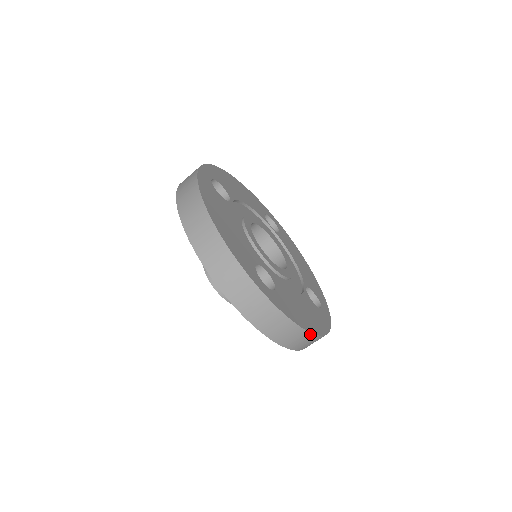
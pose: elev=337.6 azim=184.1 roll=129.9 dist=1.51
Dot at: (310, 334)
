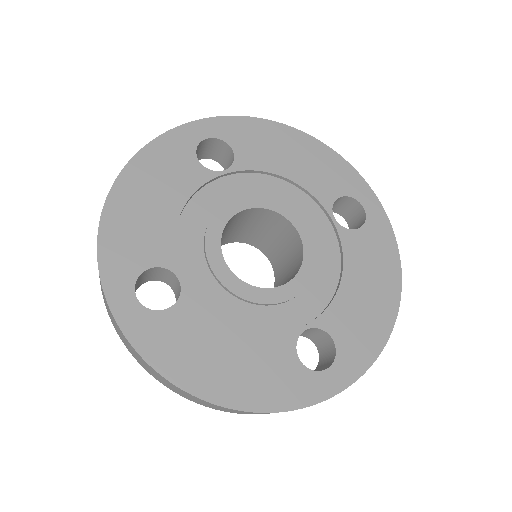
Dot at: (395, 318)
